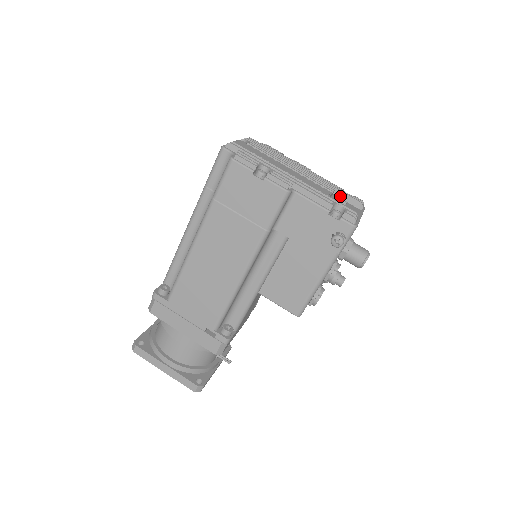
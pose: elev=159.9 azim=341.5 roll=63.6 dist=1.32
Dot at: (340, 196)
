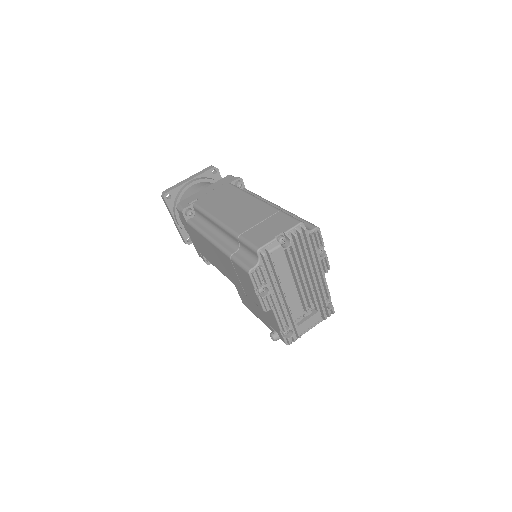
Dot at: (319, 306)
